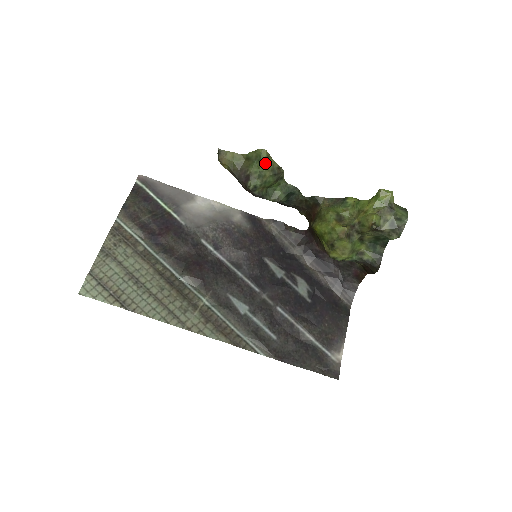
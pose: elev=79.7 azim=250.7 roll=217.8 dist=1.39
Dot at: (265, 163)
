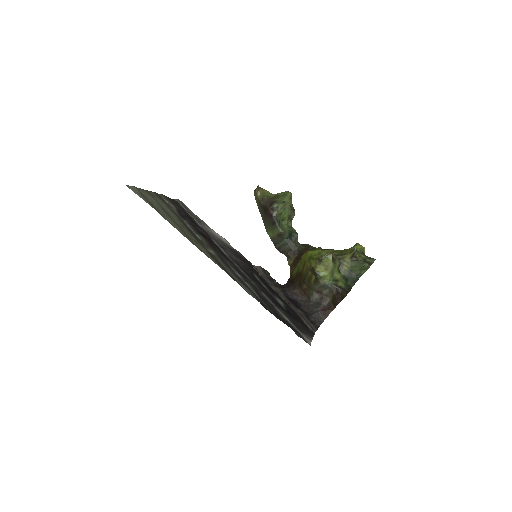
Dot at: (289, 198)
